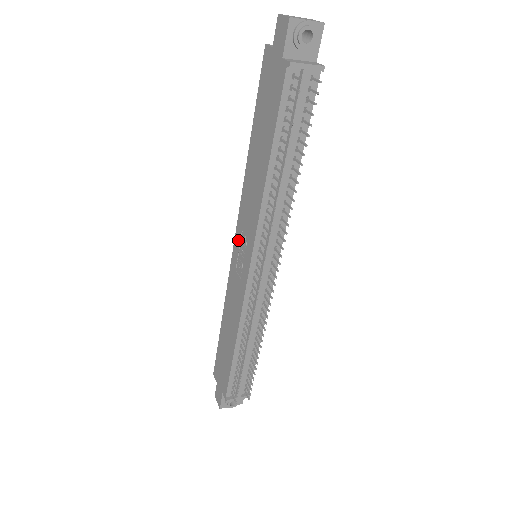
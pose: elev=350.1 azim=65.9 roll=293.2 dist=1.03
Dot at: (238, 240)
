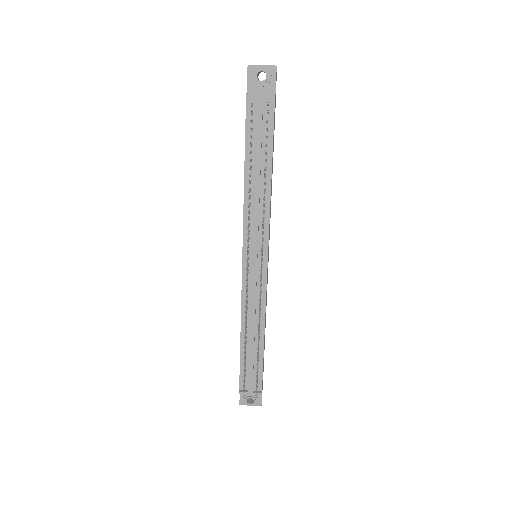
Dot at: occluded
